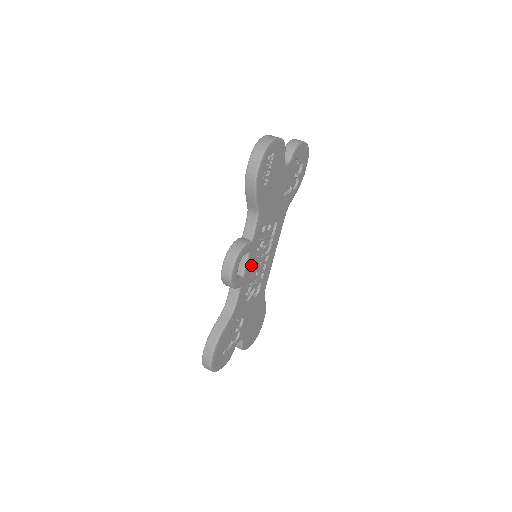
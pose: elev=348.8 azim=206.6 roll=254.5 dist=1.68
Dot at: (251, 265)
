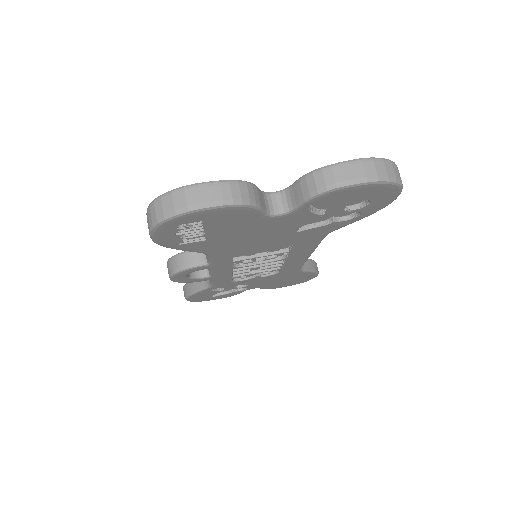
Dot at: (229, 270)
